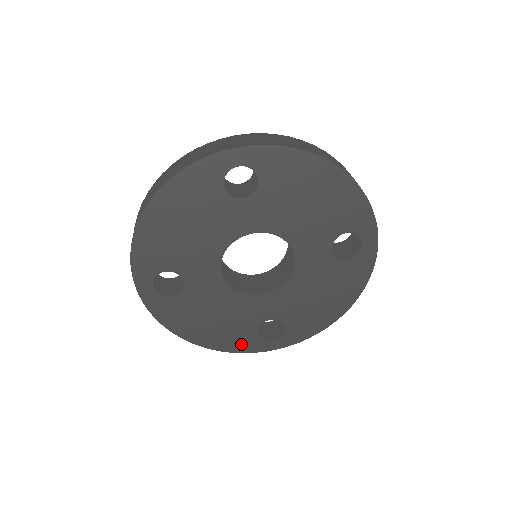
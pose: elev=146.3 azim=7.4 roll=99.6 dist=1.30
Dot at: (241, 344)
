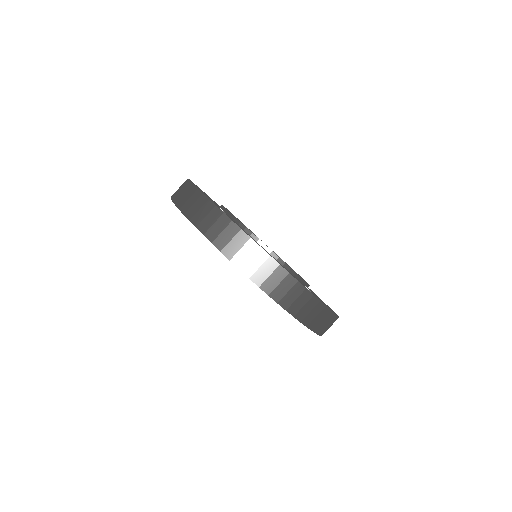
Dot at: occluded
